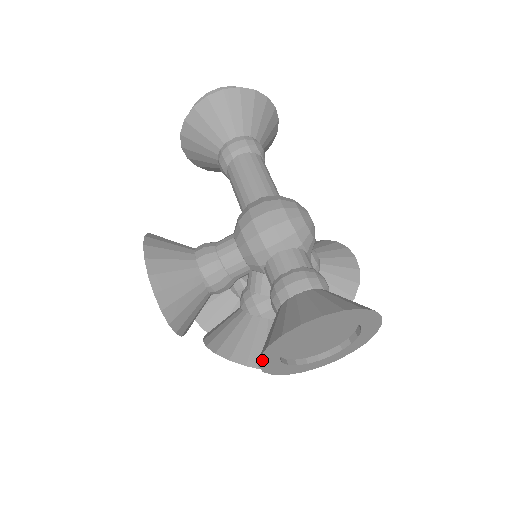
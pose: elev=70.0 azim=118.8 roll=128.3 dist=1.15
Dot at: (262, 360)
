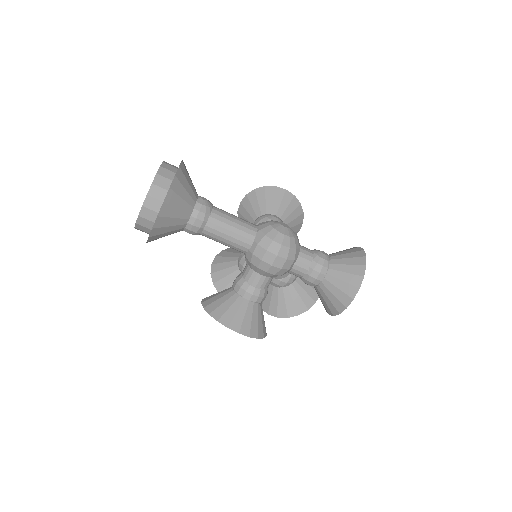
Dot at: (332, 314)
